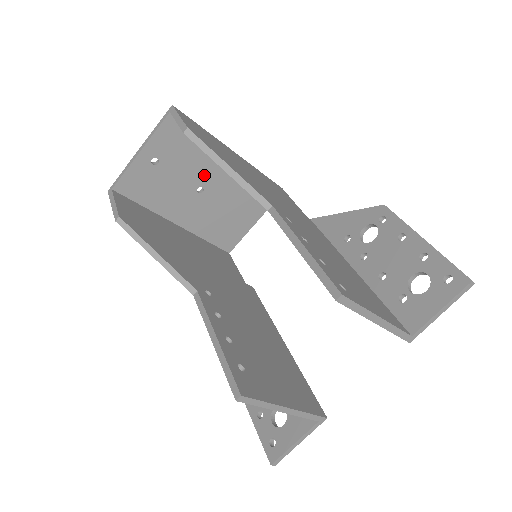
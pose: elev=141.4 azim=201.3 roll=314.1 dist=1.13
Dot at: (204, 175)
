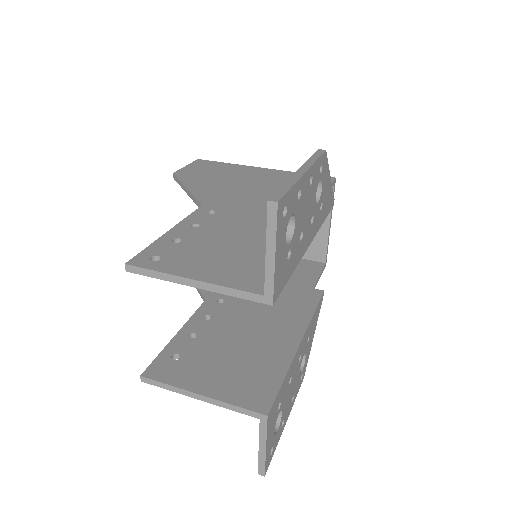
Dot at: occluded
